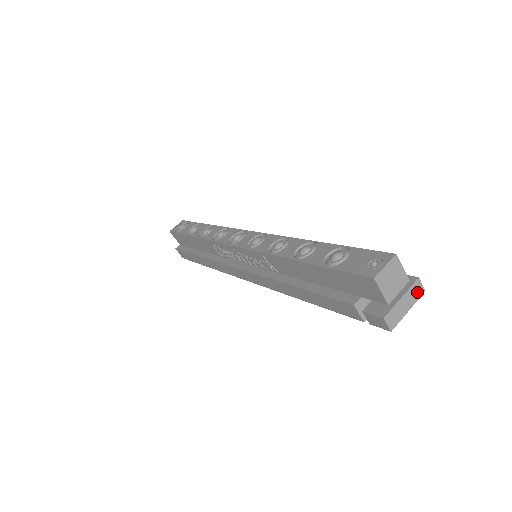
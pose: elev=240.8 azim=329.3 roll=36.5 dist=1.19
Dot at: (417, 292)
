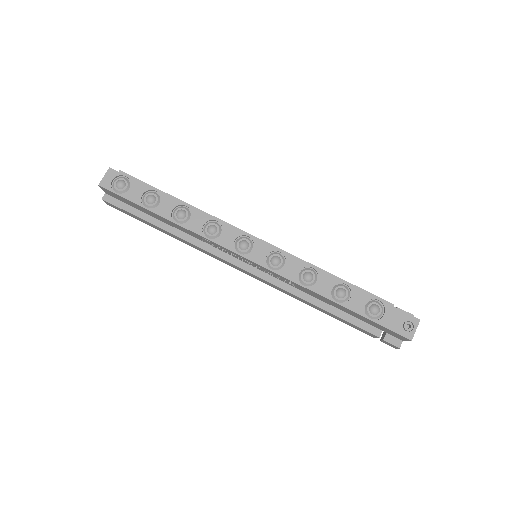
Dot at: occluded
